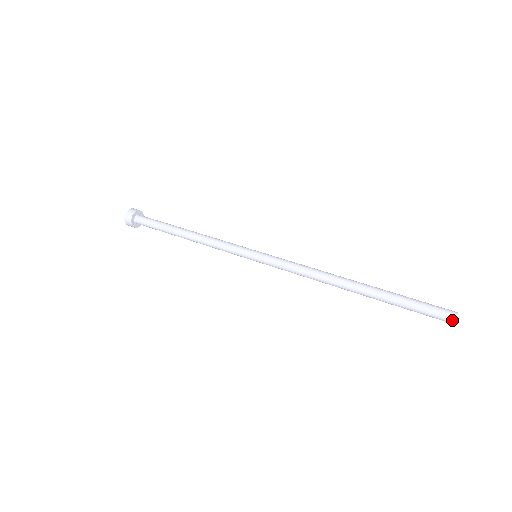
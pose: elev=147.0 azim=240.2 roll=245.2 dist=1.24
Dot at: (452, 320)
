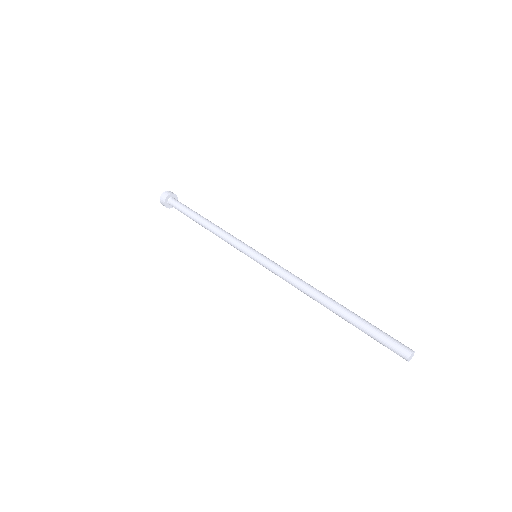
Dot at: (405, 359)
